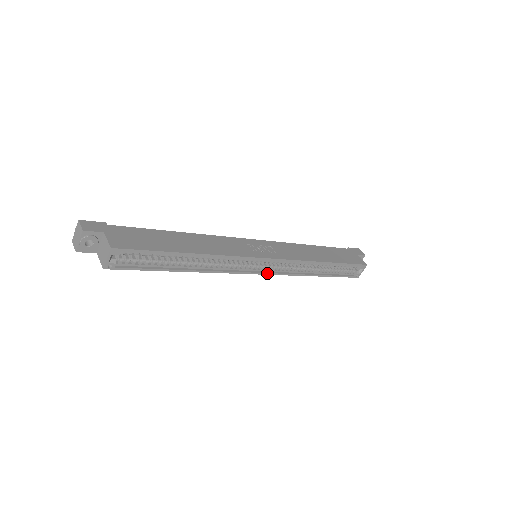
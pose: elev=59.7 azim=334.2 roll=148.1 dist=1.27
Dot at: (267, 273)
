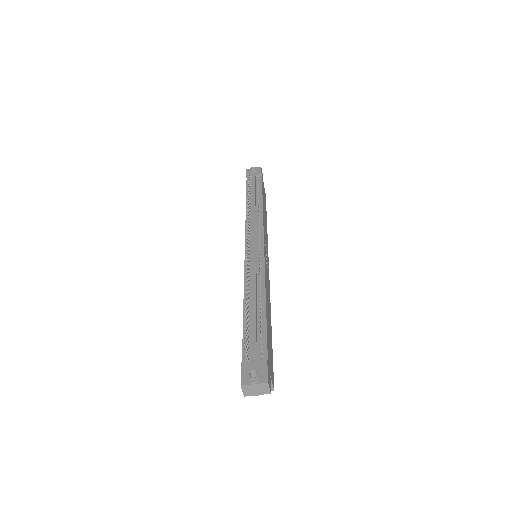
Dot at: occluded
